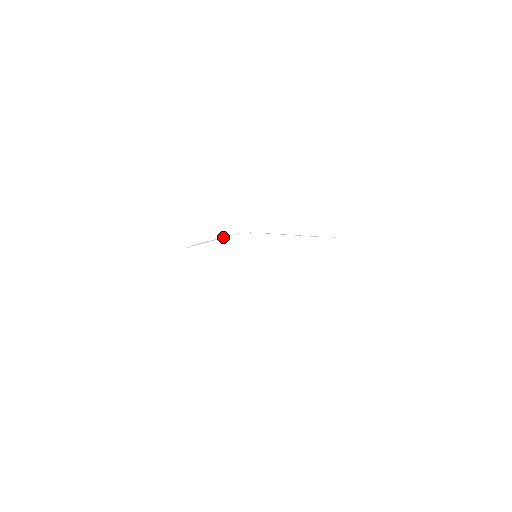
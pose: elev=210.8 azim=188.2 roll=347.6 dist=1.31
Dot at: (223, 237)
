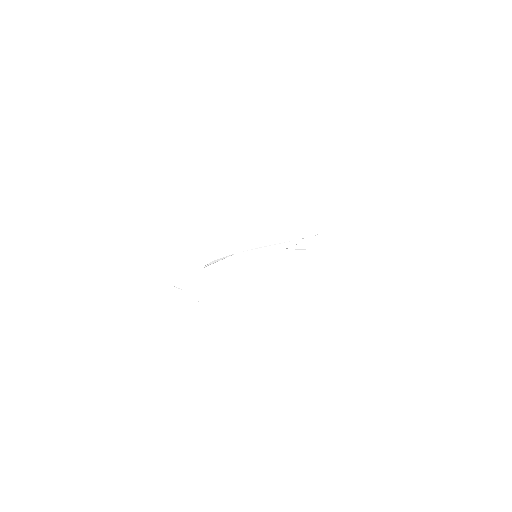
Dot at: (226, 257)
